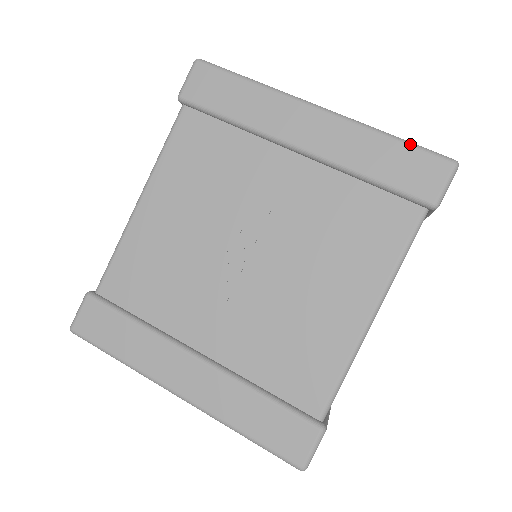
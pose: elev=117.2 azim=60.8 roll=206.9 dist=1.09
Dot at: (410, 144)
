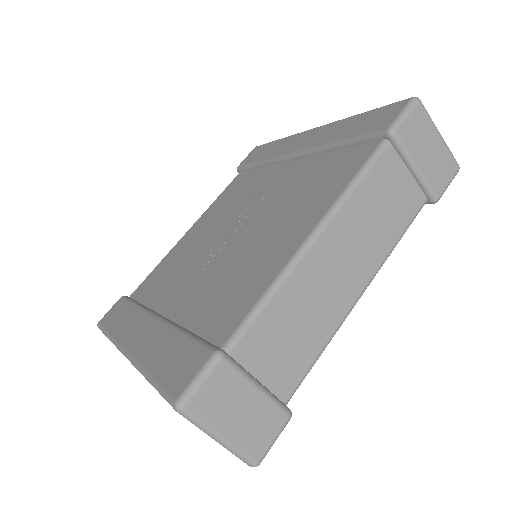
Dot at: (377, 108)
